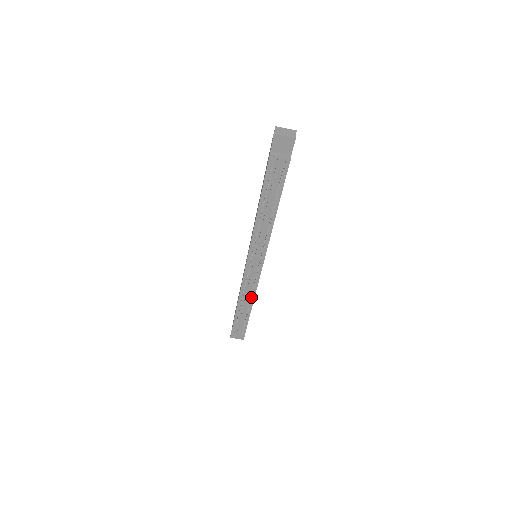
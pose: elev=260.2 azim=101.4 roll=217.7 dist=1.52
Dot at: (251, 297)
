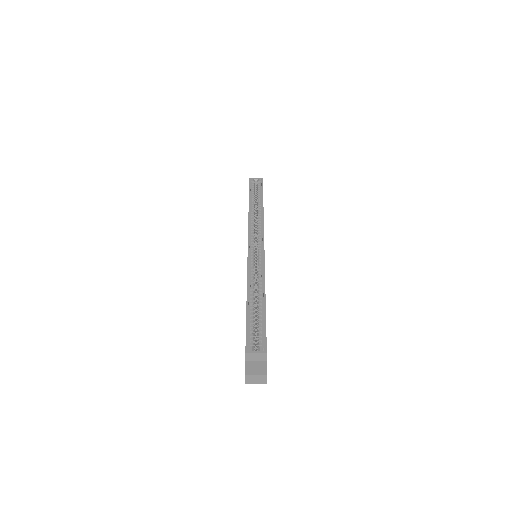
Dot at: occluded
